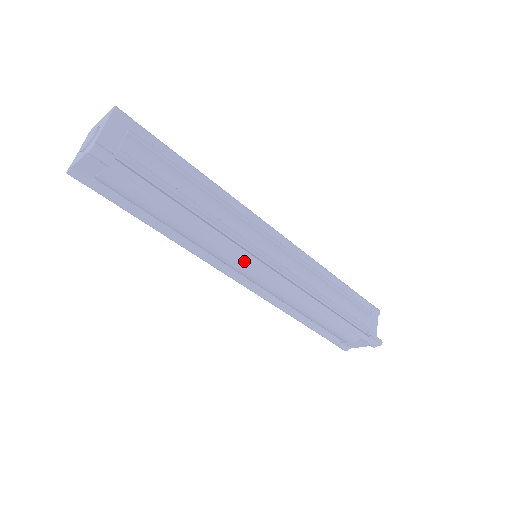
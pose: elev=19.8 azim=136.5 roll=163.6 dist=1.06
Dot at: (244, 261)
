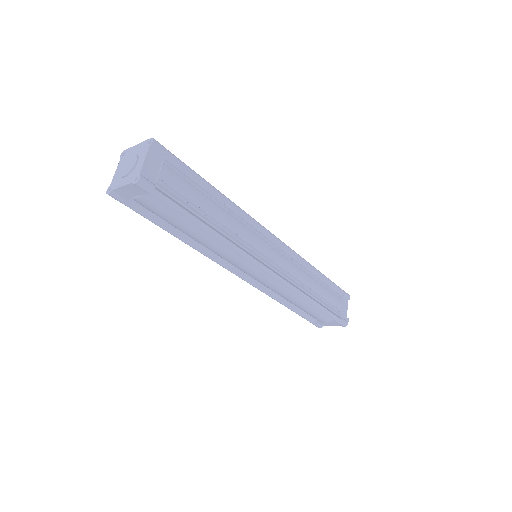
Dot at: (249, 263)
